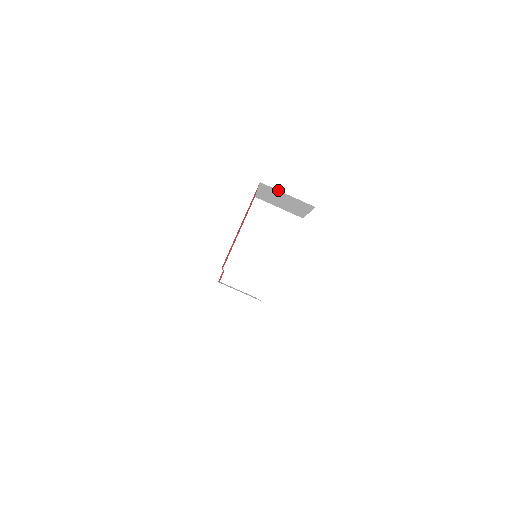
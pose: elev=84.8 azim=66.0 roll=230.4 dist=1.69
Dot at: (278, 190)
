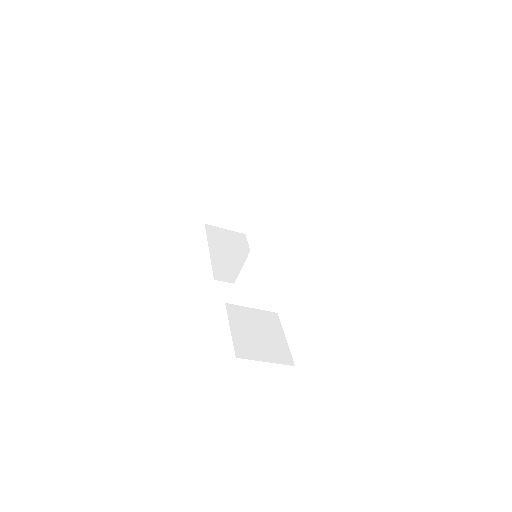
Dot at: occluded
